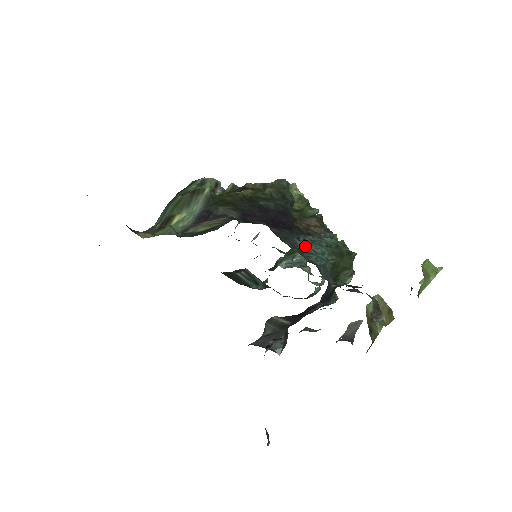
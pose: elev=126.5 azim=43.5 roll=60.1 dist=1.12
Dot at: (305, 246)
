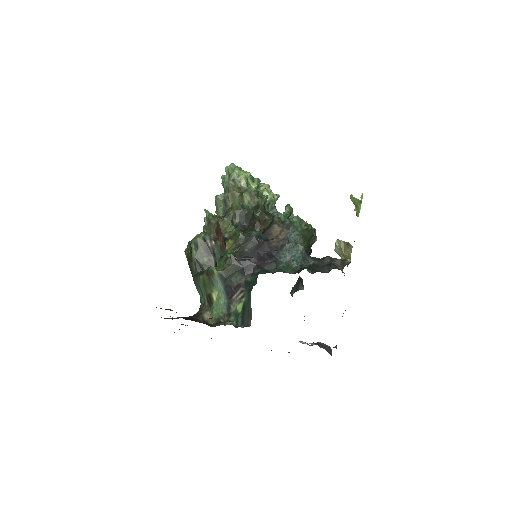
Dot at: (286, 258)
